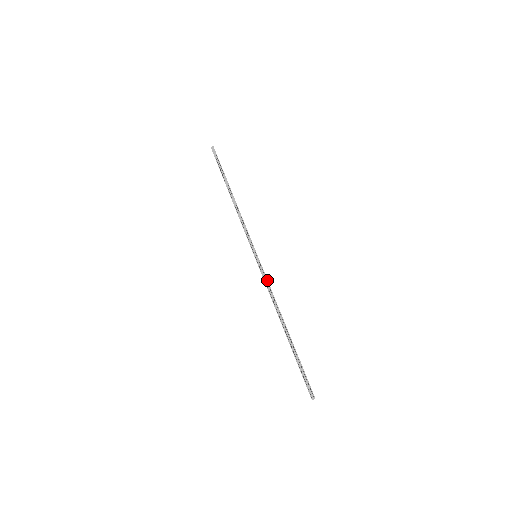
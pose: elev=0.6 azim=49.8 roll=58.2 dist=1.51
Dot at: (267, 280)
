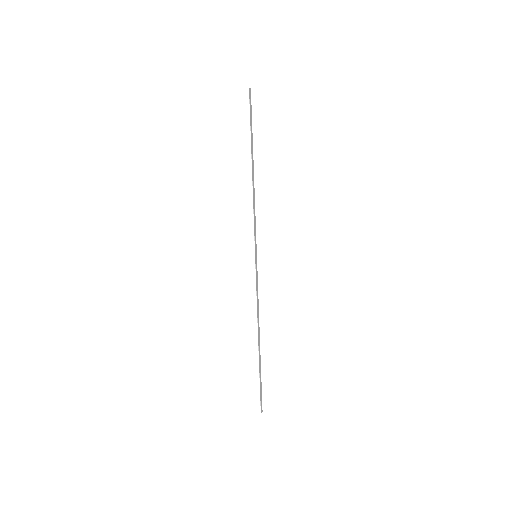
Dot at: (256, 288)
